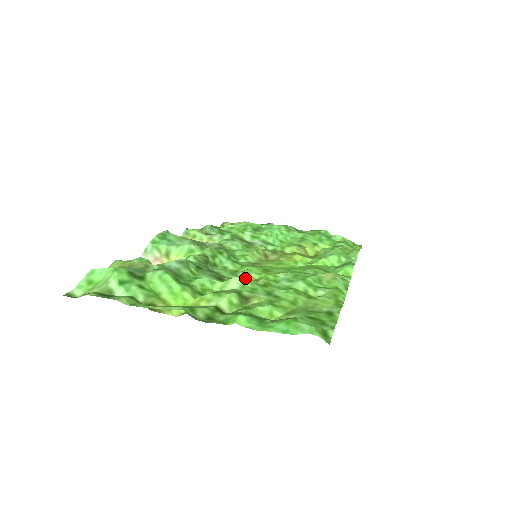
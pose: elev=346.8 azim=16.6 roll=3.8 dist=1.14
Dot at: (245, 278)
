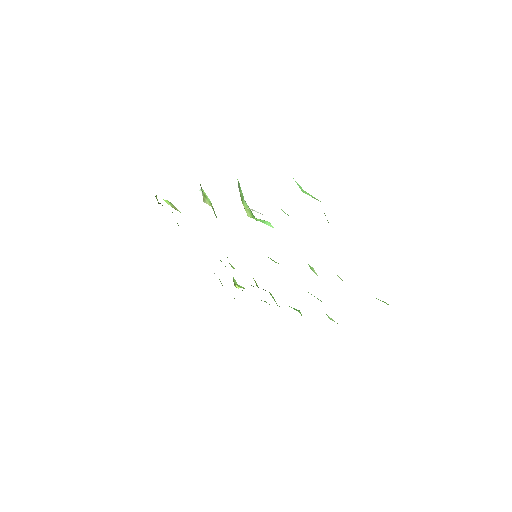
Dot at: occluded
